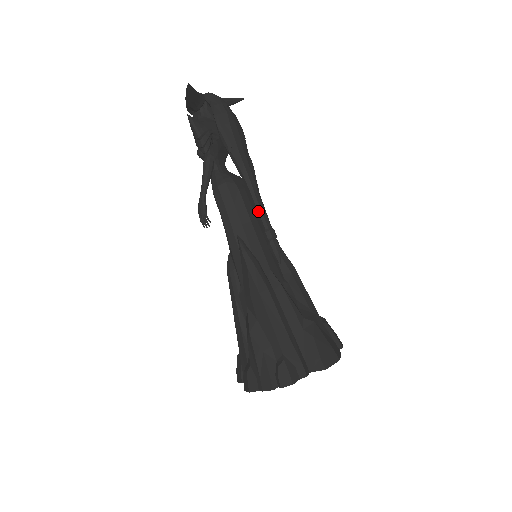
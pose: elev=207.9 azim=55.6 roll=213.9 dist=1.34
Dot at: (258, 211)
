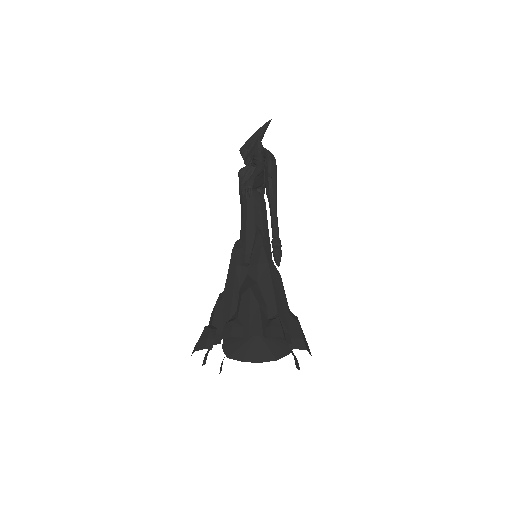
Dot at: (275, 222)
